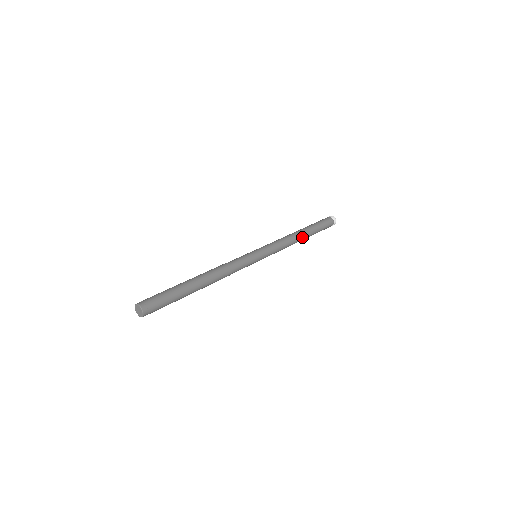
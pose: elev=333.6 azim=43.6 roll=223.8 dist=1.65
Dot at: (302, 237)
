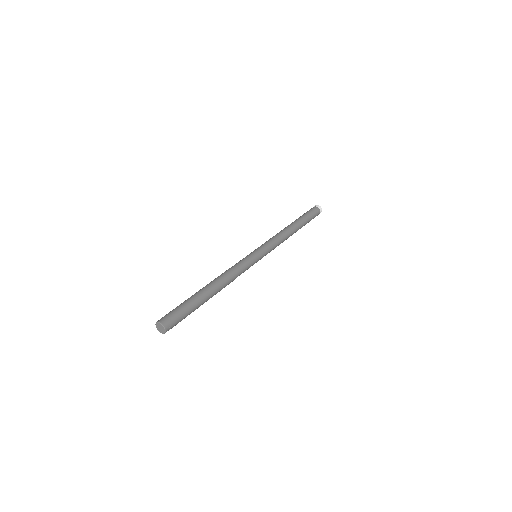
Dot at: (294, 230)
